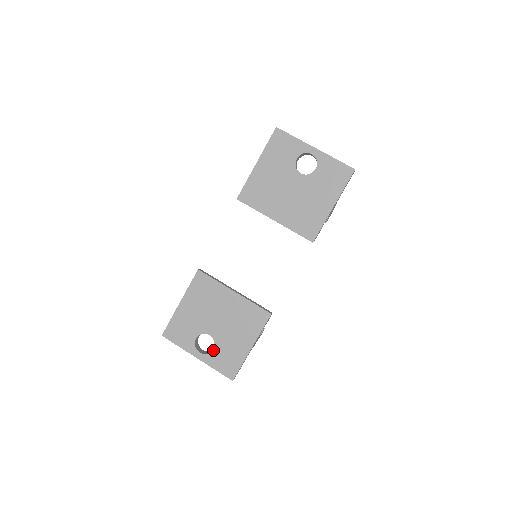
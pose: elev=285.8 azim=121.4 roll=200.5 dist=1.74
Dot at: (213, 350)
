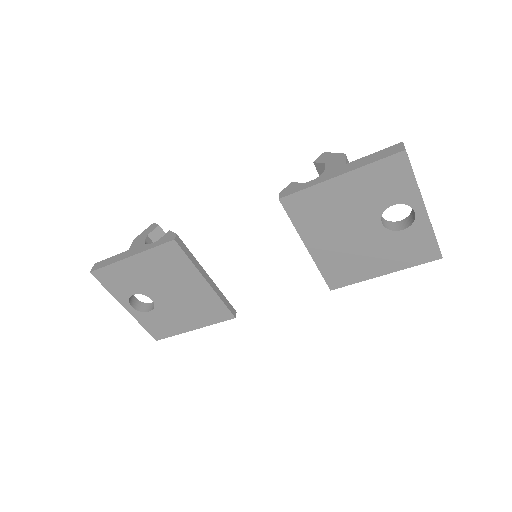
Dot at: (149, 312)
